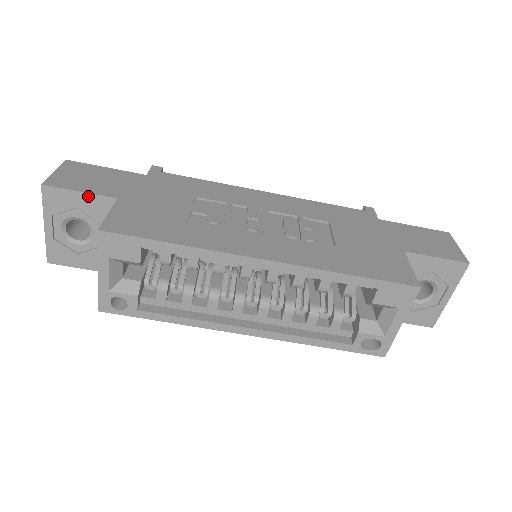
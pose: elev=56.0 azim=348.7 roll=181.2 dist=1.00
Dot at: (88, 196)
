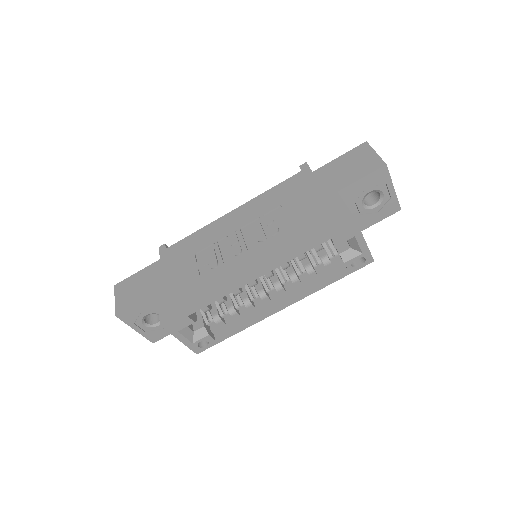
Dot at: (141, 303)
